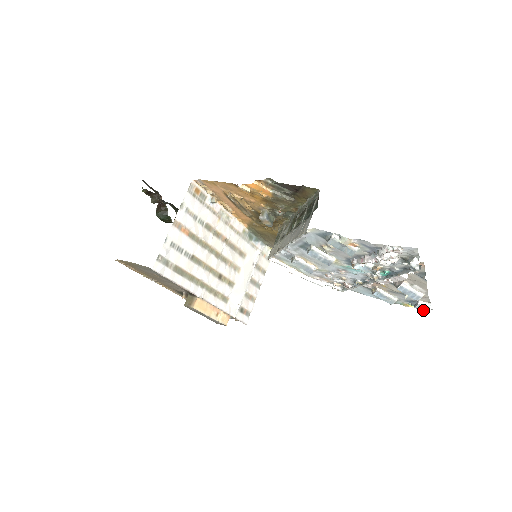
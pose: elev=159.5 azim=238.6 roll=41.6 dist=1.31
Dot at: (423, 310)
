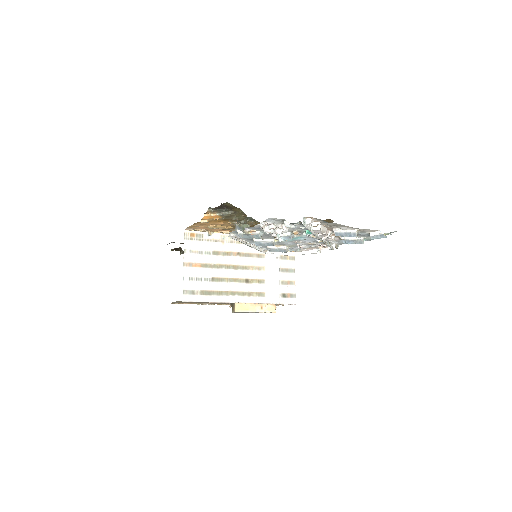
Dot at: (380, 238)
